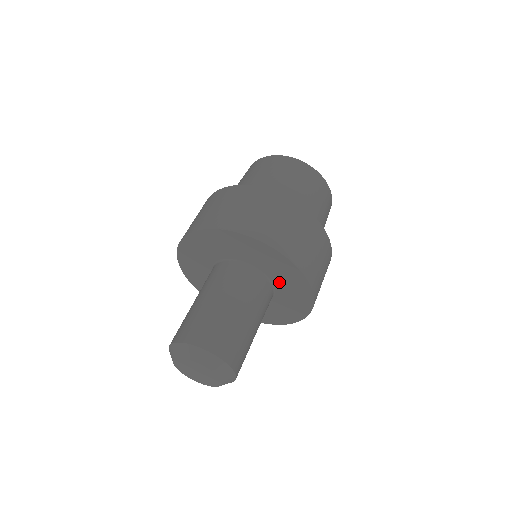
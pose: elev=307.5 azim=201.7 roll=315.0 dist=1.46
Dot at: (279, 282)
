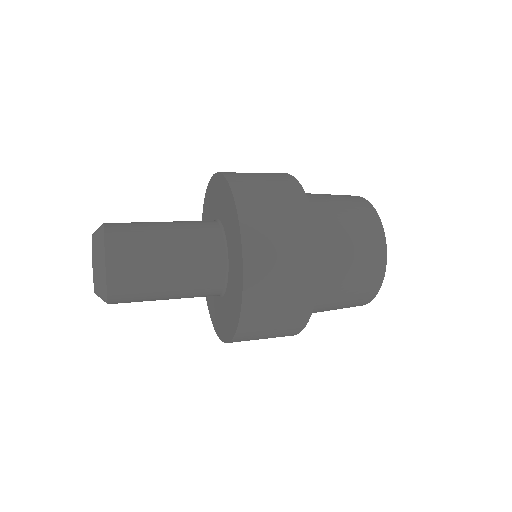
Dot at: (225, 221)
